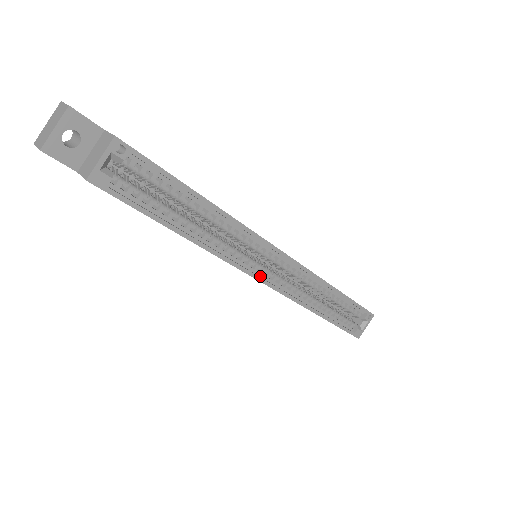
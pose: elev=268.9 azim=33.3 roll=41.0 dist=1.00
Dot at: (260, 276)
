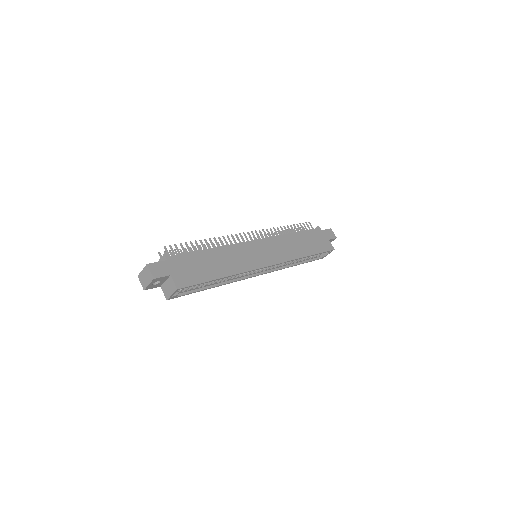
Dot at: (257, 273)
